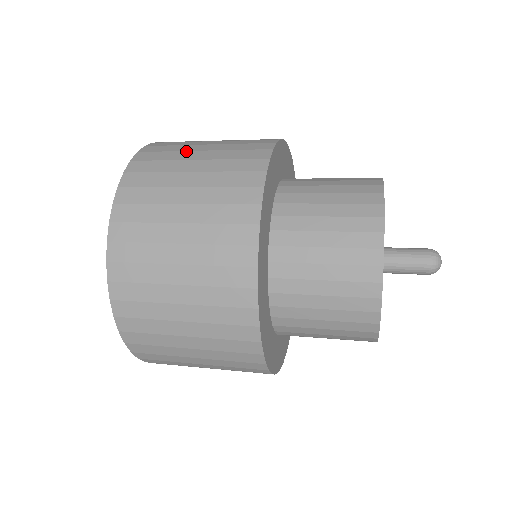
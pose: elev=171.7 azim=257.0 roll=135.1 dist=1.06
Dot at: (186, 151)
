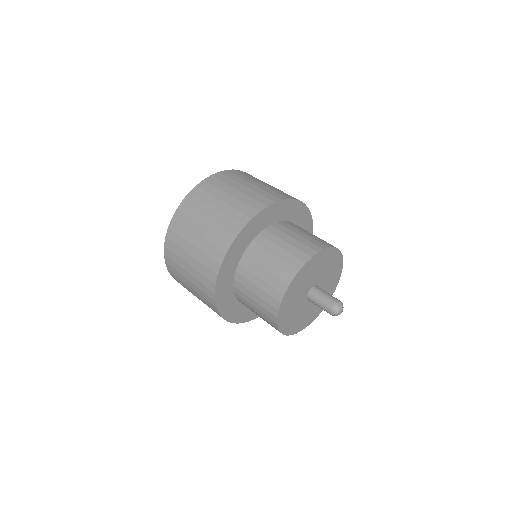
Dot at: (190, 232)
